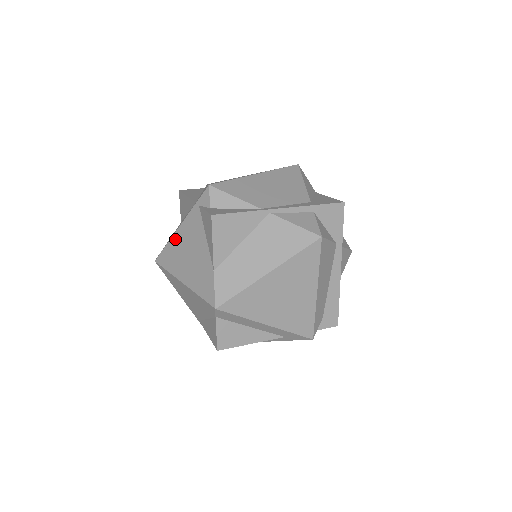
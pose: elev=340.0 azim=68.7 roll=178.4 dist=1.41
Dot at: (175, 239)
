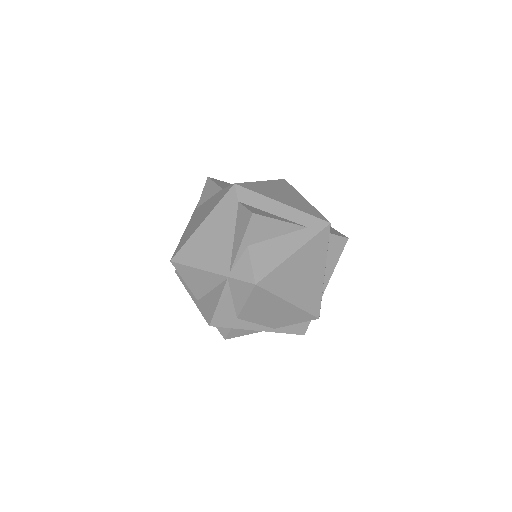
Dot at: (185, 233)
